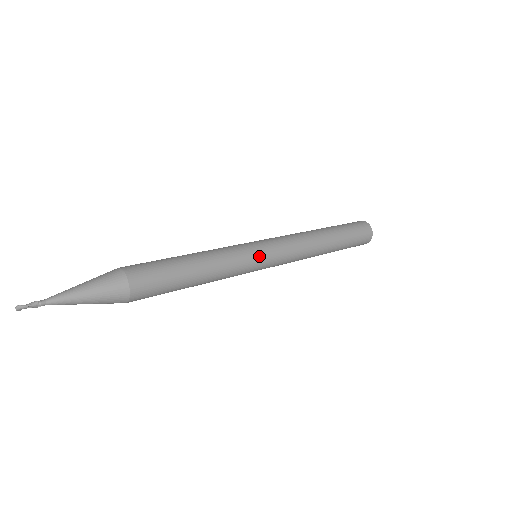
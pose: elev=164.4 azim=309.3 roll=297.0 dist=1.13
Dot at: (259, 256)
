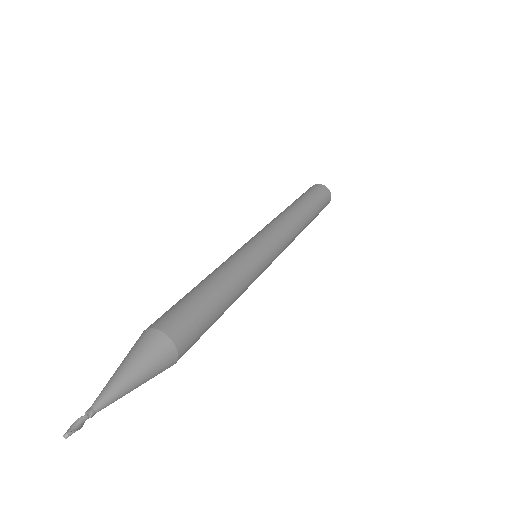
Dot at: (267, 265)
